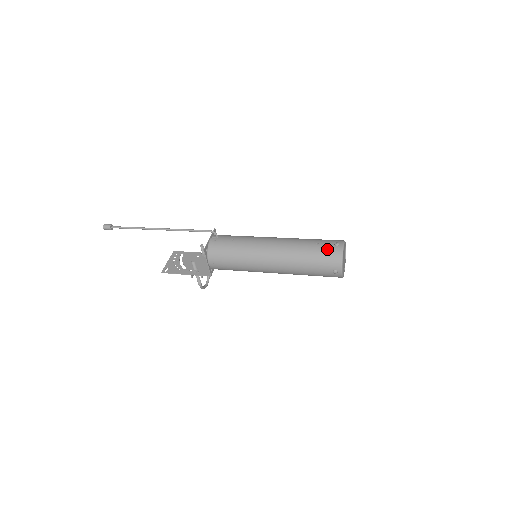
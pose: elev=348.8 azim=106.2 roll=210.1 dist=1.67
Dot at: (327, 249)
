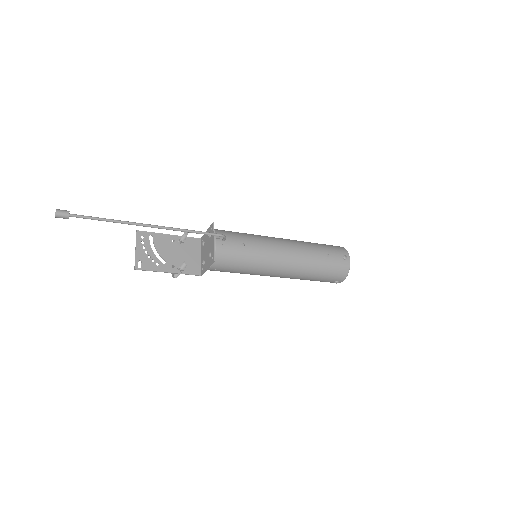
Dot at: (337, 263)
